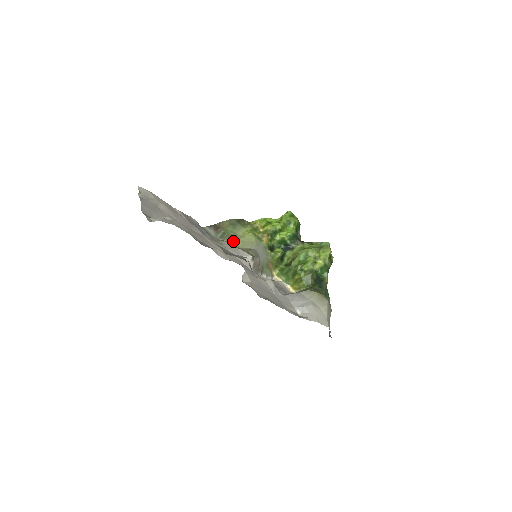
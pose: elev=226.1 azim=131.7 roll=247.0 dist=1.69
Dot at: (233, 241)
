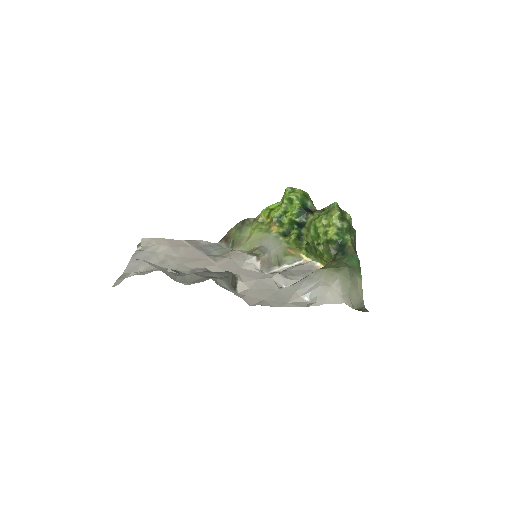
Dot at: (240, 247)
